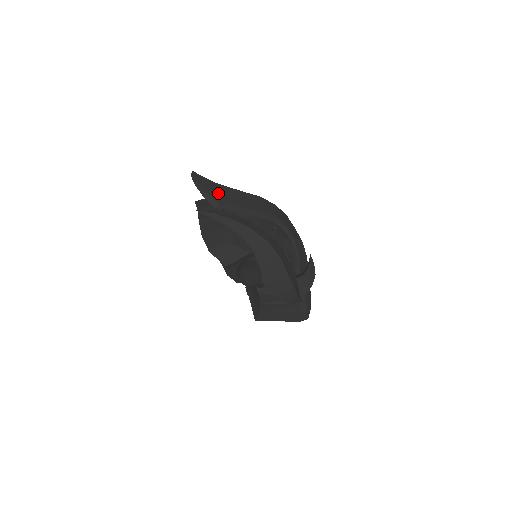
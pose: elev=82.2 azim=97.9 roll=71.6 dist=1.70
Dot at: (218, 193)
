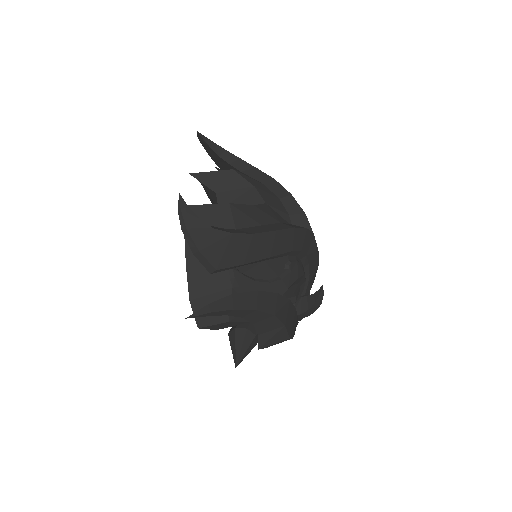
Dot at: (217, 250)
